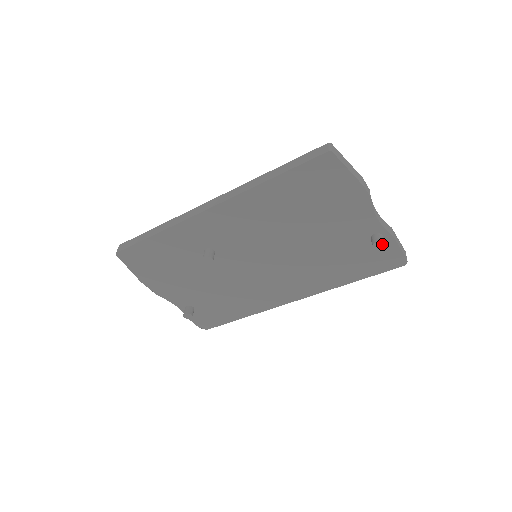
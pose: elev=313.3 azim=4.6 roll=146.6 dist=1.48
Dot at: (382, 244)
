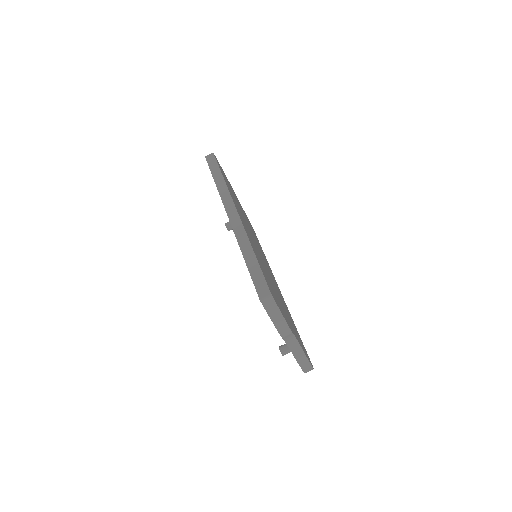
Dot at: (282, 354)
